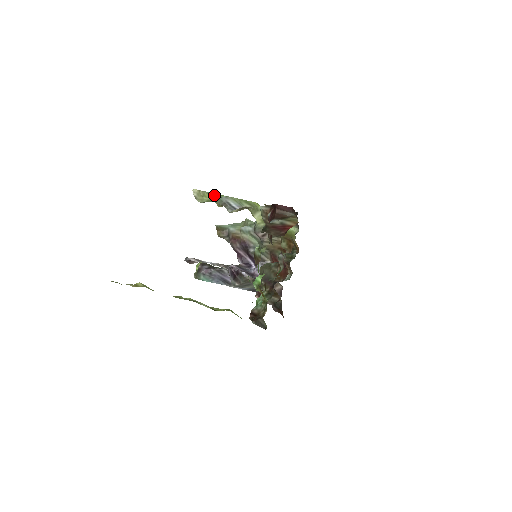
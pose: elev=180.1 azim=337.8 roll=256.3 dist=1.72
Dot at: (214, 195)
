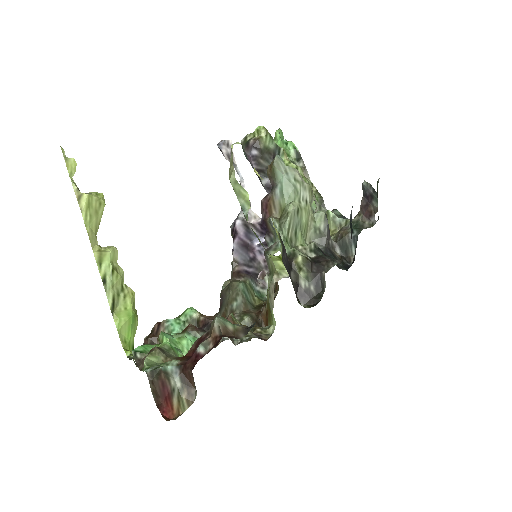
Dot at: (239, 194)
